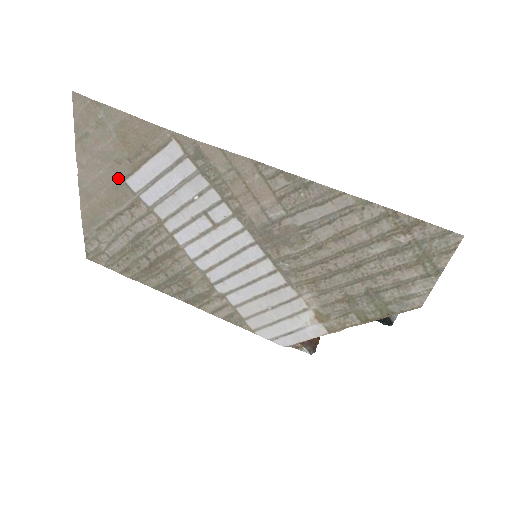
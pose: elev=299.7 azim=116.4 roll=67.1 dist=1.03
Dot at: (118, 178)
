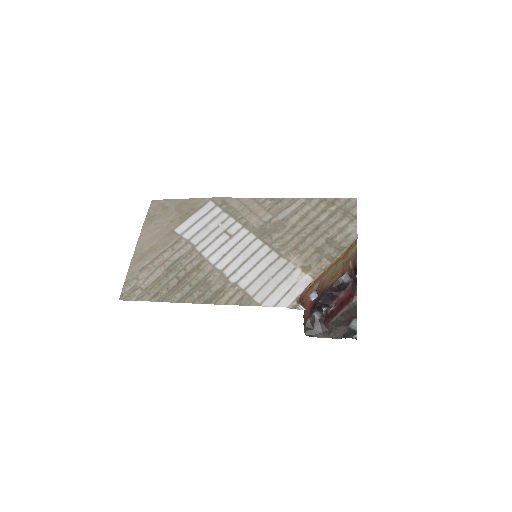
Dot at: (169, 230)
